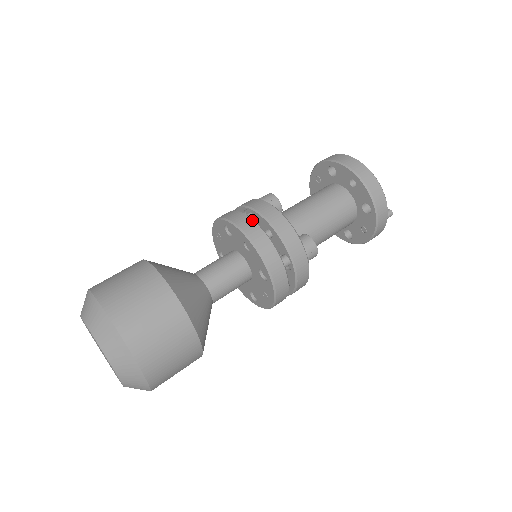
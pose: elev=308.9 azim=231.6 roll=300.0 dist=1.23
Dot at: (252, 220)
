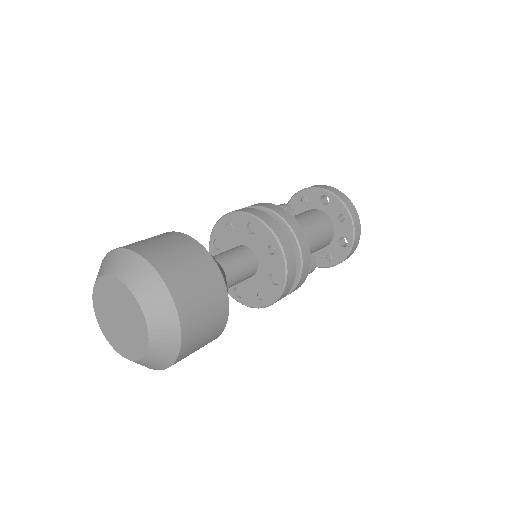
Dot at: (282, 227)
